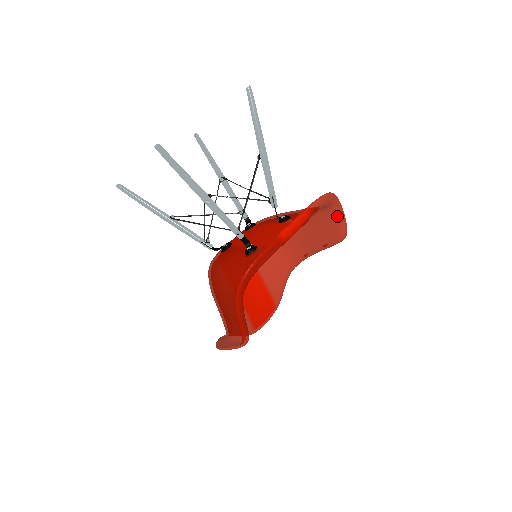
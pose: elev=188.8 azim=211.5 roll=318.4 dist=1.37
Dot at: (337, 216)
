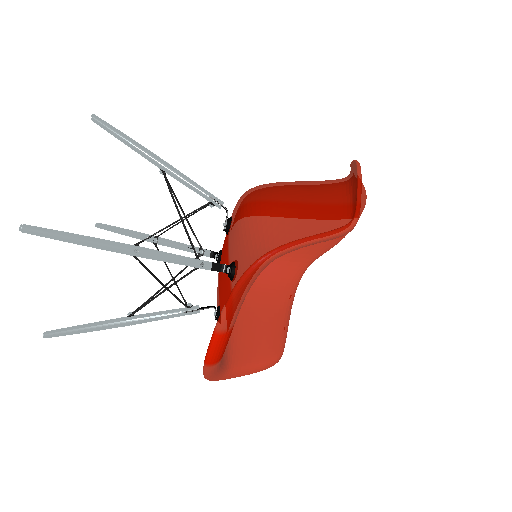
Dot at: (300, 247)
